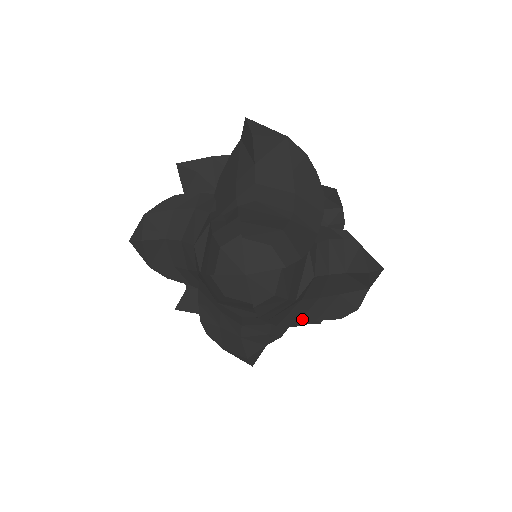
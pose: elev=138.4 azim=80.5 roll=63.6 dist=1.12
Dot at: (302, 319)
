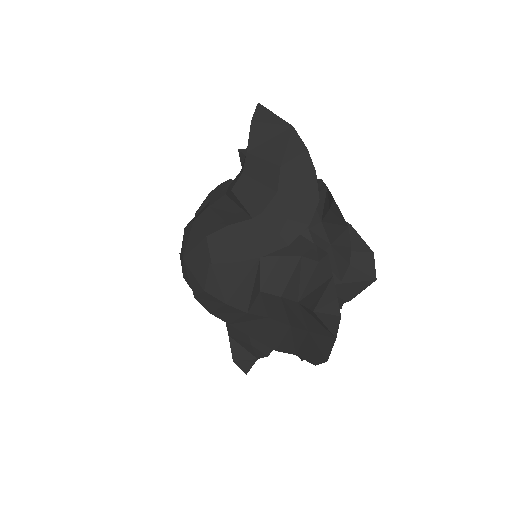
Dot at: (281, 345)
